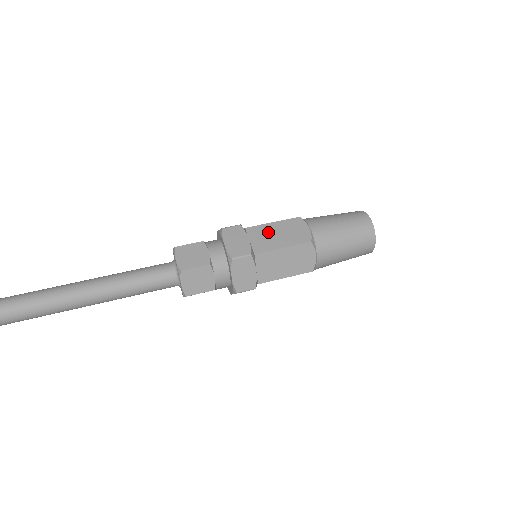
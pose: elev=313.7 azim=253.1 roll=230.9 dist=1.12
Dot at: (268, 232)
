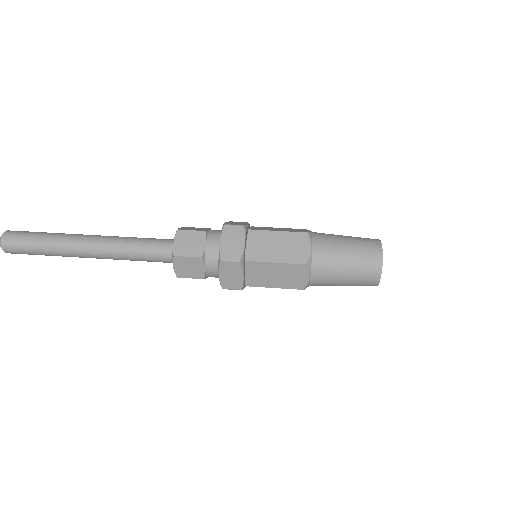
Dot at: (268, 241)
